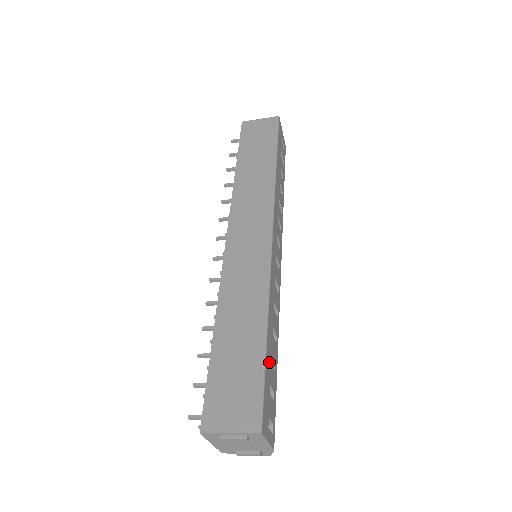
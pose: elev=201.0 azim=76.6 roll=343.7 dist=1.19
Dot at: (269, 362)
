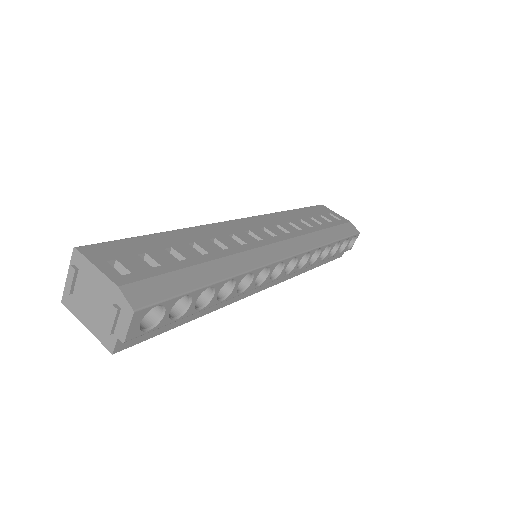
Dot at: (155, 244)
